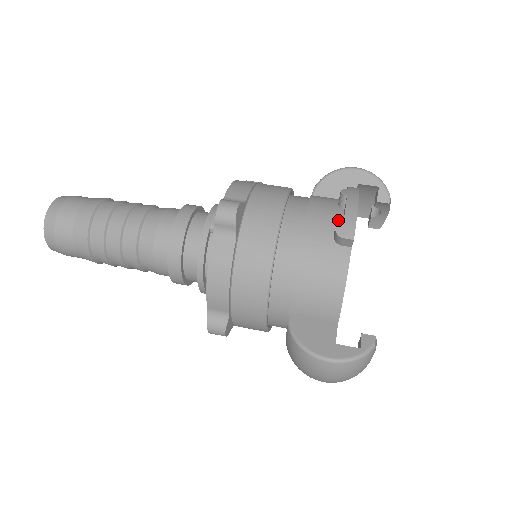
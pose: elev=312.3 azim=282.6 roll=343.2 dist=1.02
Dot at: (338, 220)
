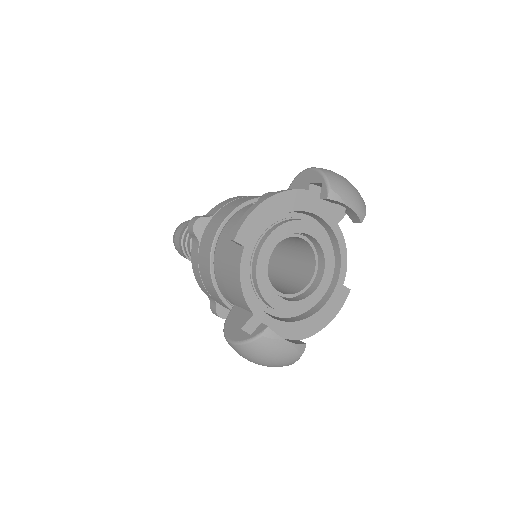
Dot at: occluded
